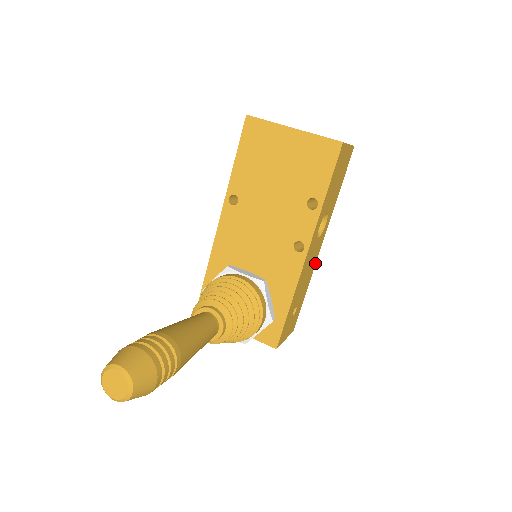
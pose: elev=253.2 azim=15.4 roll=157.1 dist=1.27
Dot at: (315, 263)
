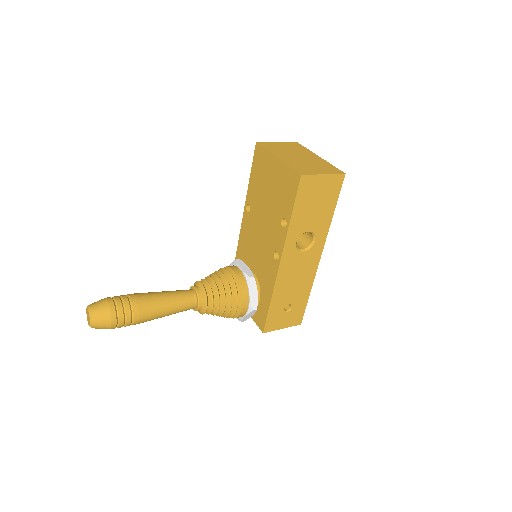
Dot at: (315, 272)
